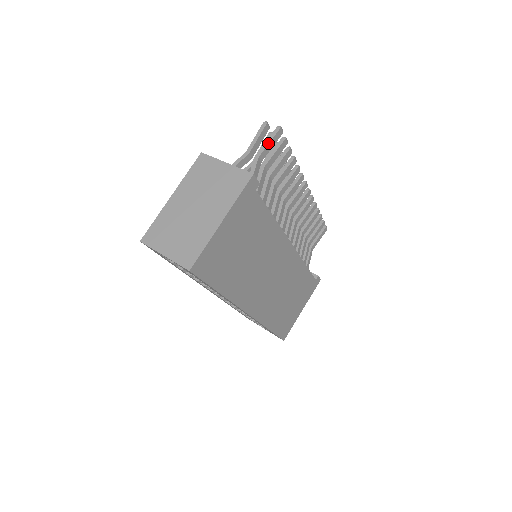
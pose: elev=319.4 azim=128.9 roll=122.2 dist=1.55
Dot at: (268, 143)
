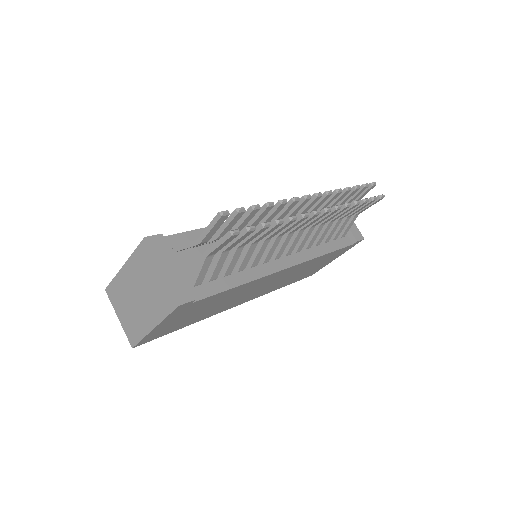
Dot at: (217, 246)
